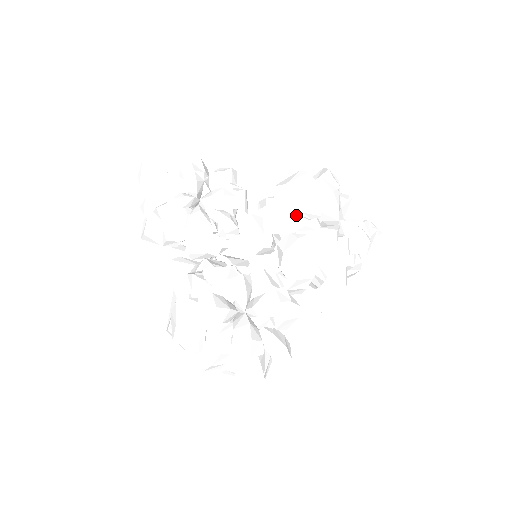
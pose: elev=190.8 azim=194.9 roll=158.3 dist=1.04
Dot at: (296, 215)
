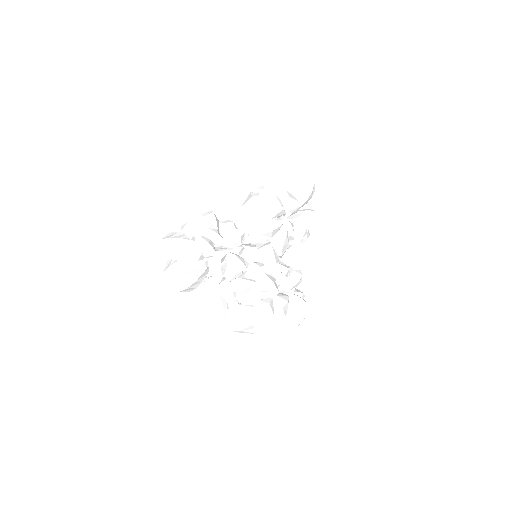
Dot at: (274, 221)
